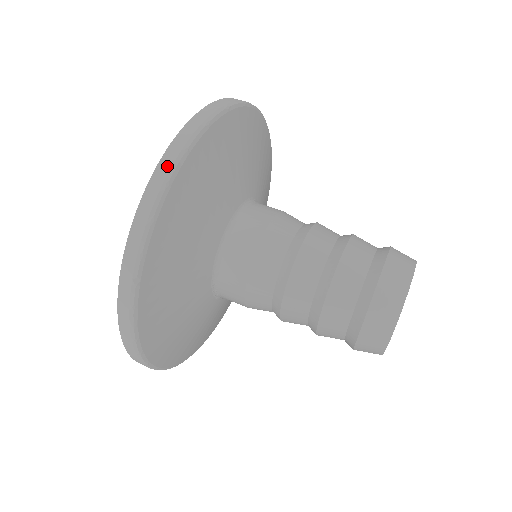
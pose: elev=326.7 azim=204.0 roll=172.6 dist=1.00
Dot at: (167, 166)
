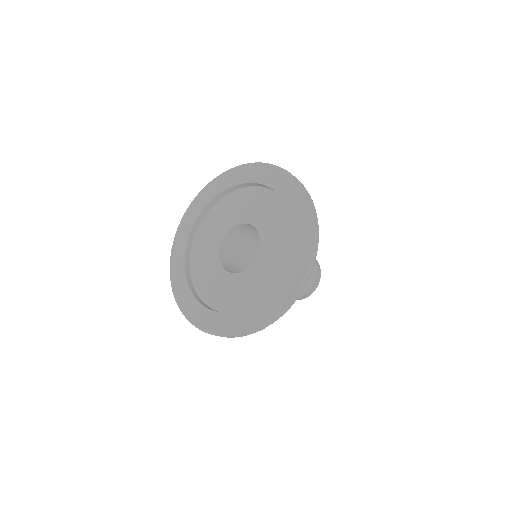
Dot at: (307, 279)
